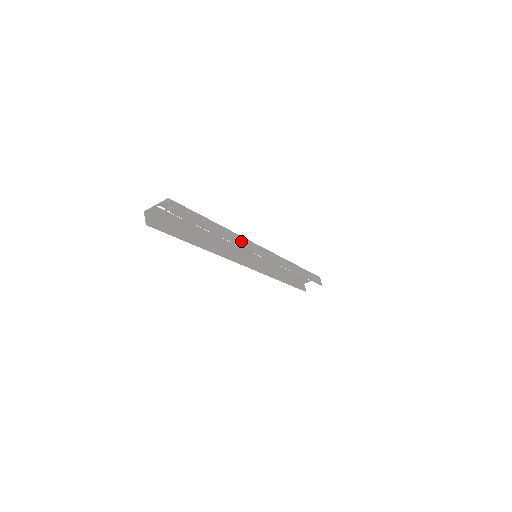
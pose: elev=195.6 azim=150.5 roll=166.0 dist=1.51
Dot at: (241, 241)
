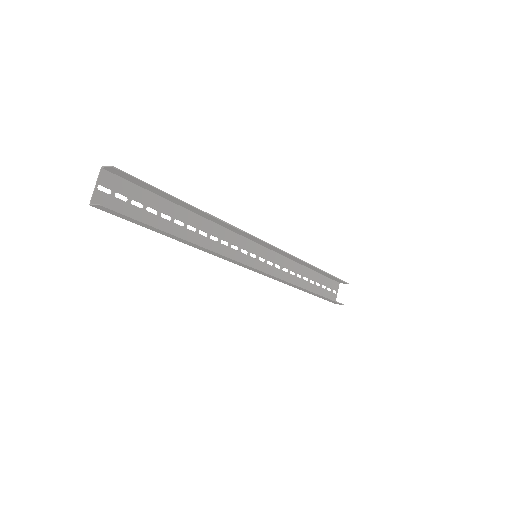
Dot at: (222, 223)
